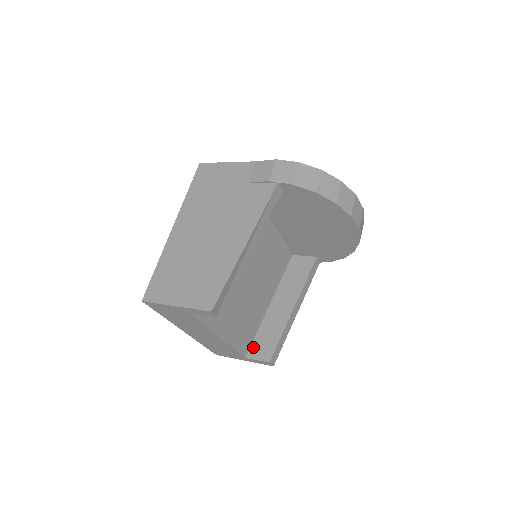
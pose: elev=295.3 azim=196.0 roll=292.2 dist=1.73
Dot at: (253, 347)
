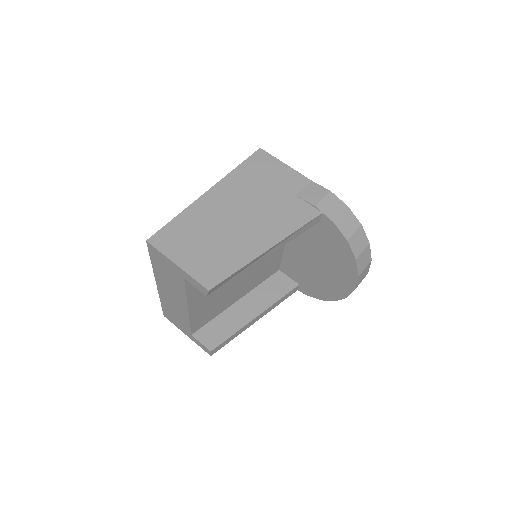
Dot at: (203, 330)
